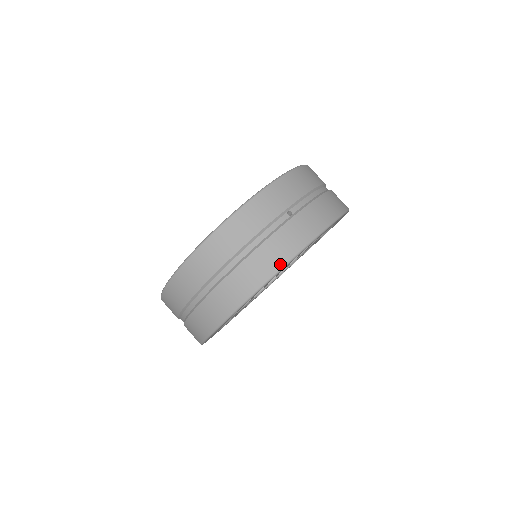
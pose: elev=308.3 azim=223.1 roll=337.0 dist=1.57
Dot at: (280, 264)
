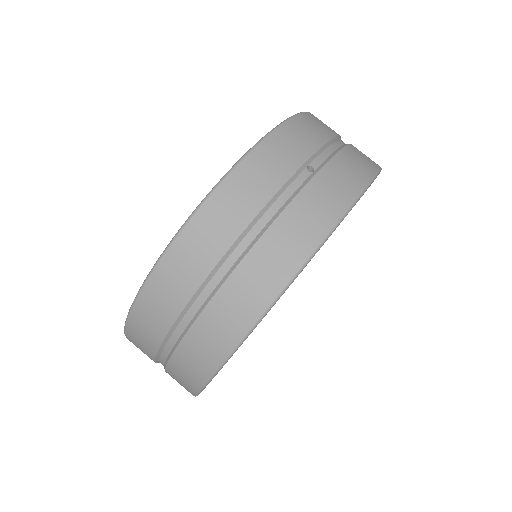
Dot at: (311, 245)
